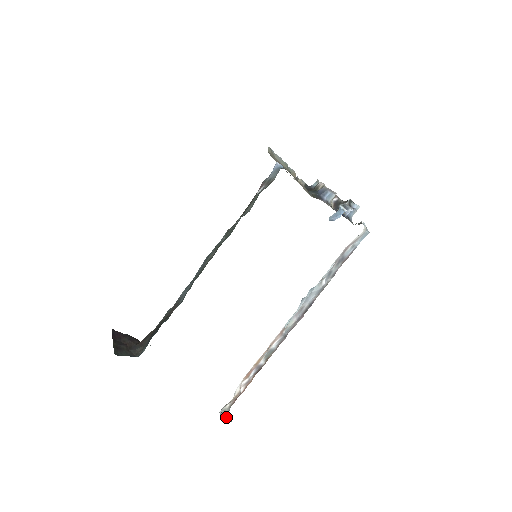
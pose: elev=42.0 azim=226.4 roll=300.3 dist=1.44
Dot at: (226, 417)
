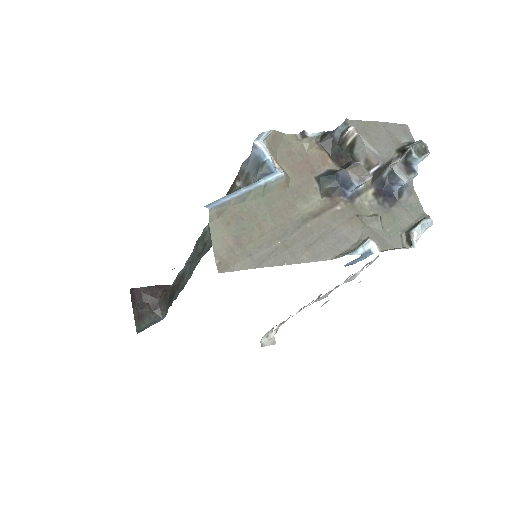
Dot at: (269, 341)
